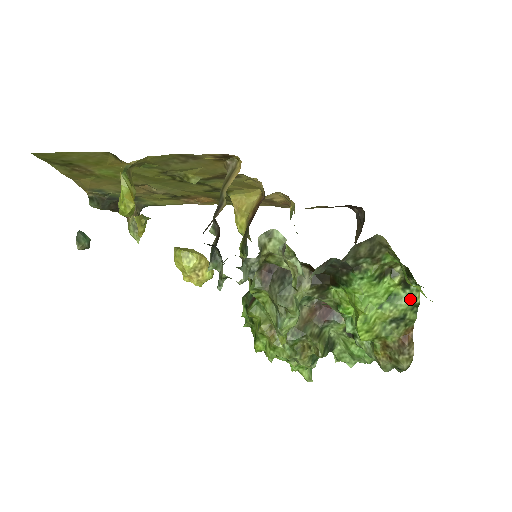
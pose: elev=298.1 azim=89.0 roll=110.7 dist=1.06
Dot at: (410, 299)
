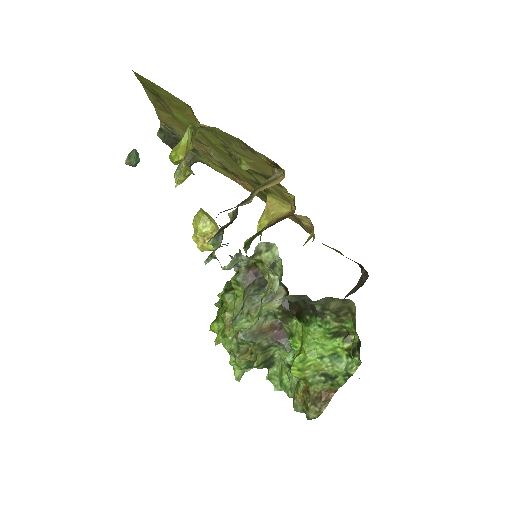
Dot at: (347, 367)
